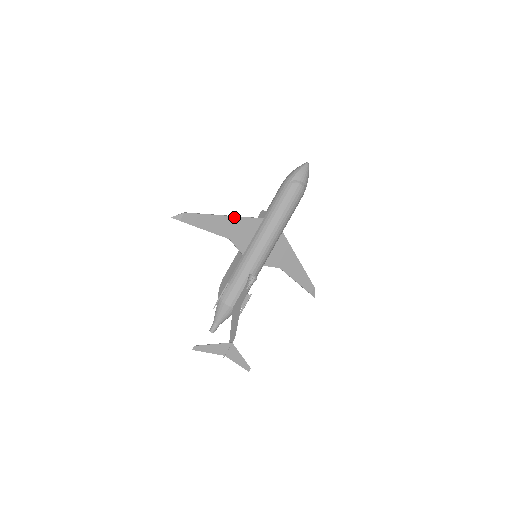
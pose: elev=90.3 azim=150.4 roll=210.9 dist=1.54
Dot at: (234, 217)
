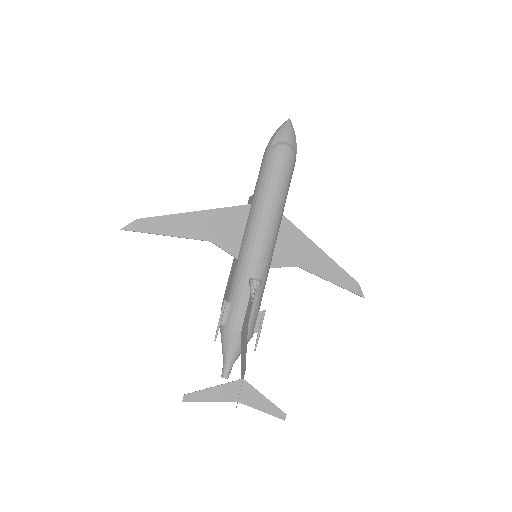
Dot at: (208, 211)
